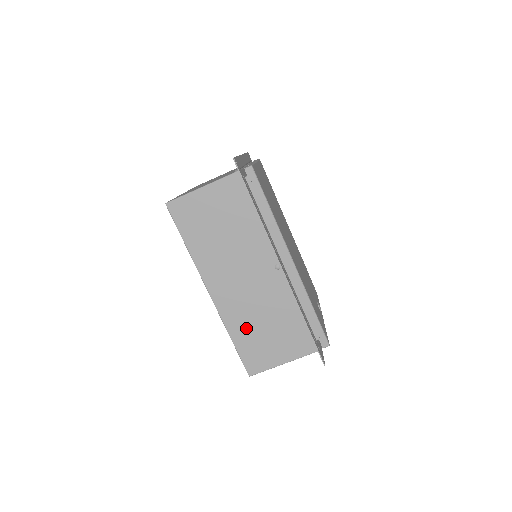
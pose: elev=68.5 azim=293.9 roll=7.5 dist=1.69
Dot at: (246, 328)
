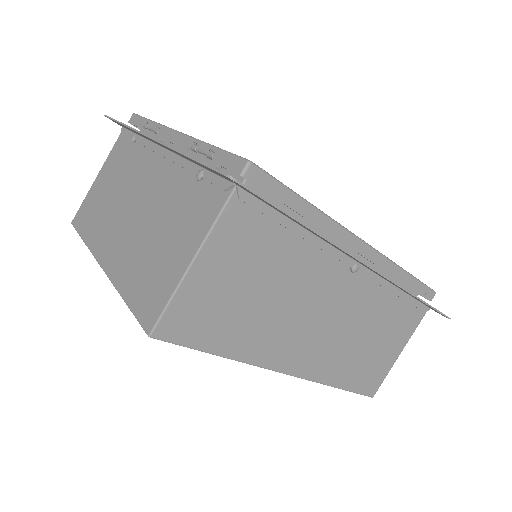
Dot at: (349, 363)
